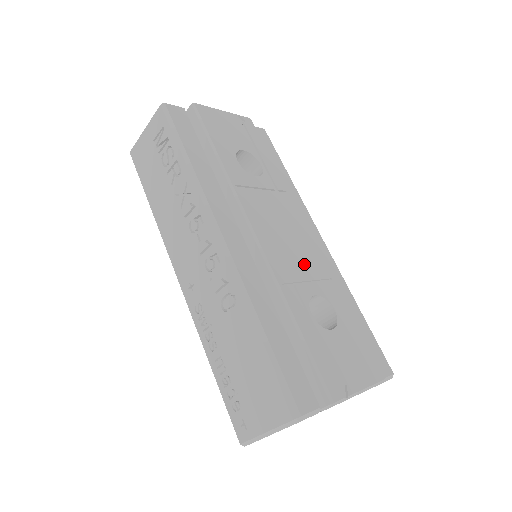
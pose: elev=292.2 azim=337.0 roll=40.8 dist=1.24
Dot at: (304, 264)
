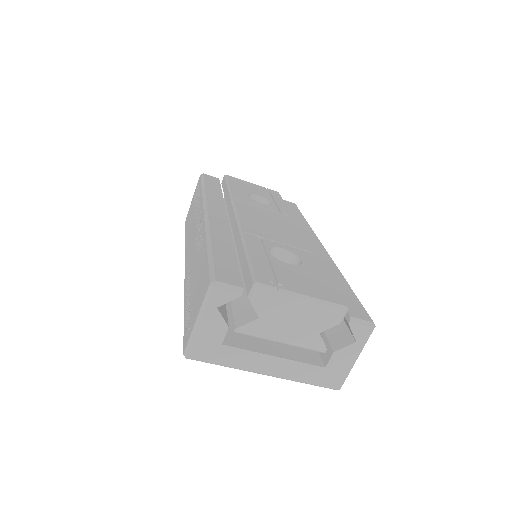
Dot at: (282, 237)
